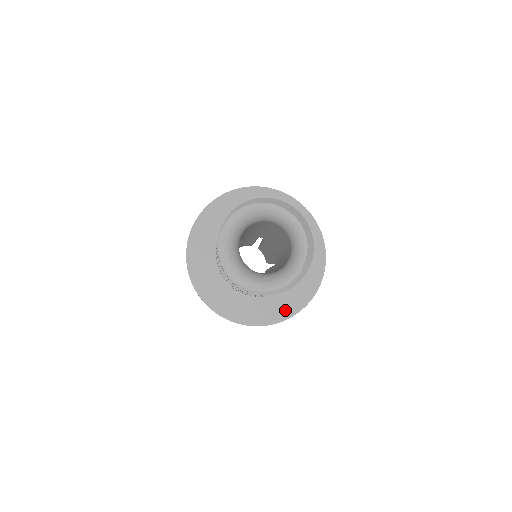
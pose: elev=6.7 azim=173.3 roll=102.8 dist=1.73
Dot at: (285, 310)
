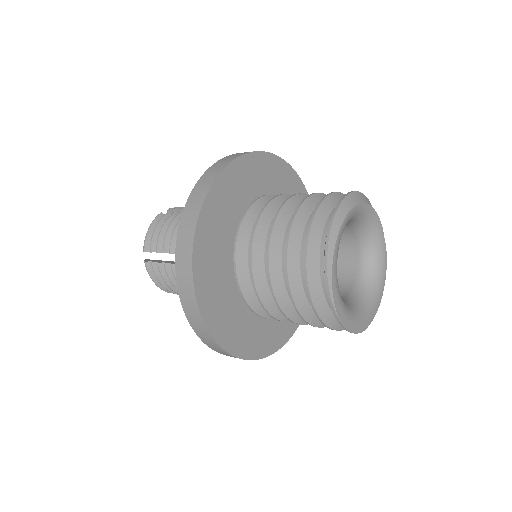
Dot at: occluded
